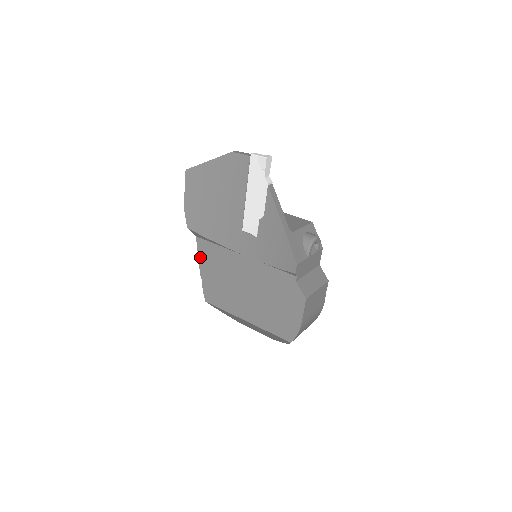
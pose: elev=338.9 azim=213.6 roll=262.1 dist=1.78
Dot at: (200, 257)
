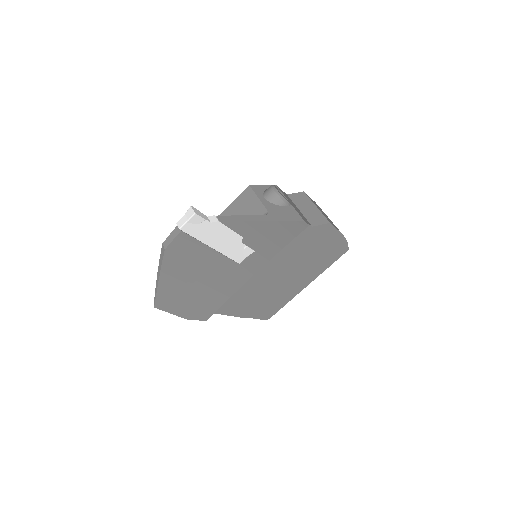
Dot at: (232, 314)
